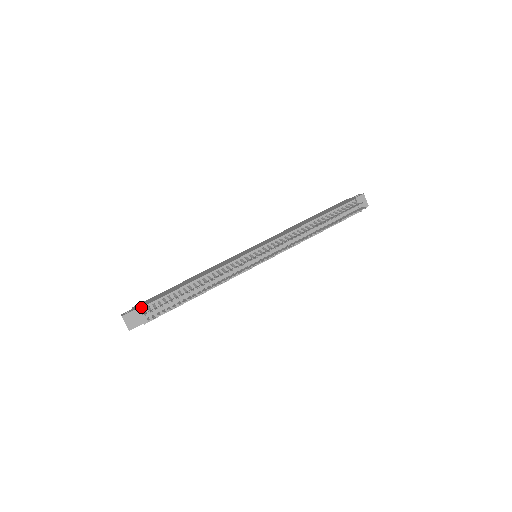
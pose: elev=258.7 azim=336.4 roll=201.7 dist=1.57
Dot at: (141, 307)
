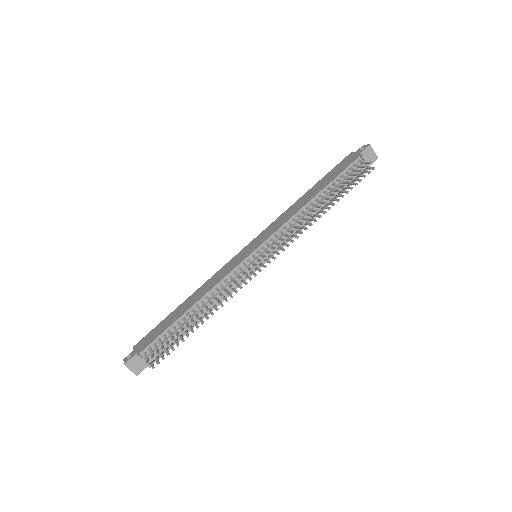
Dot at: (141, 351)
